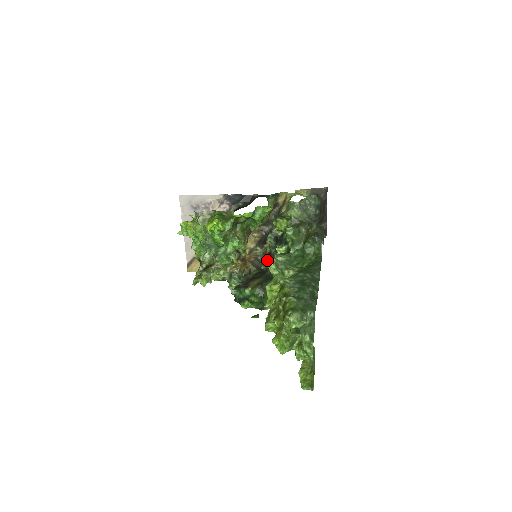
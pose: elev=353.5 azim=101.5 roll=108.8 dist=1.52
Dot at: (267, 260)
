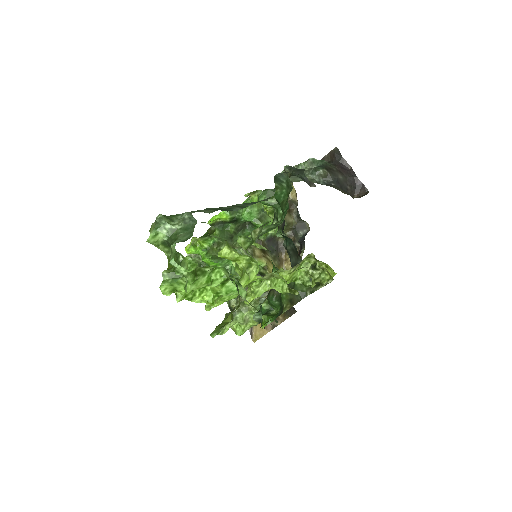
Dot at: occluded
